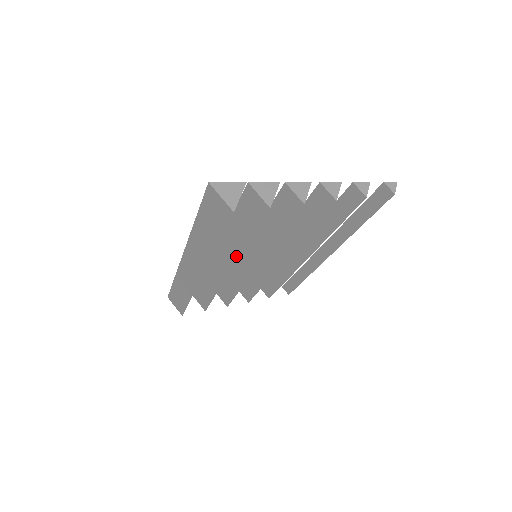
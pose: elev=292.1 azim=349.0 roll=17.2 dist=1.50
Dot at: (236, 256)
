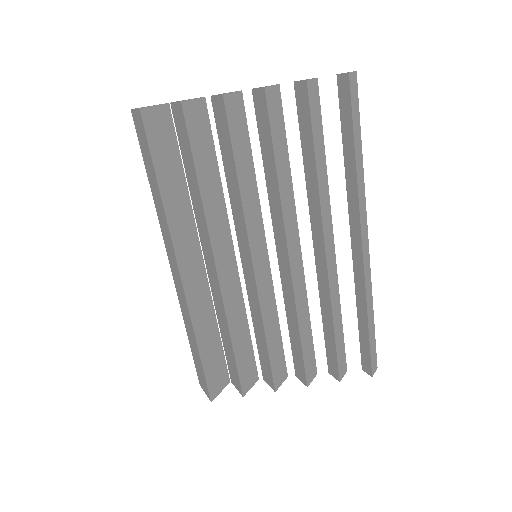
Dot at: (206, 227)
